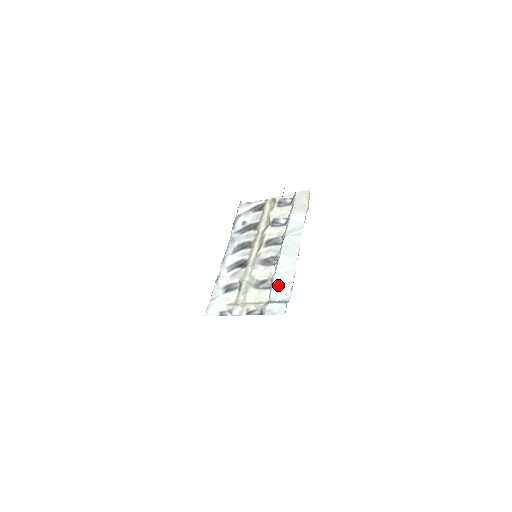
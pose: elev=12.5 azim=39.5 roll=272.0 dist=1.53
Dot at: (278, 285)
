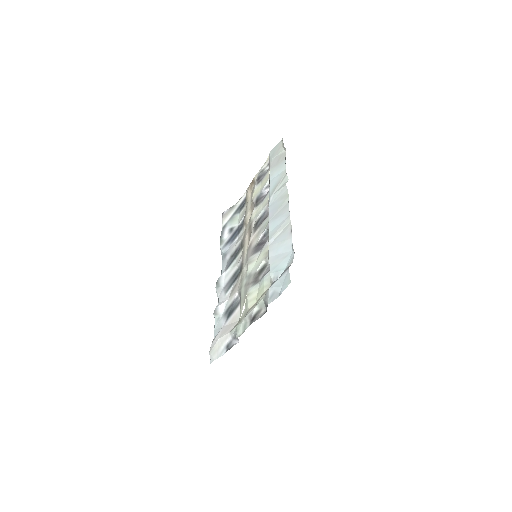
Dot at: (275, 257)
